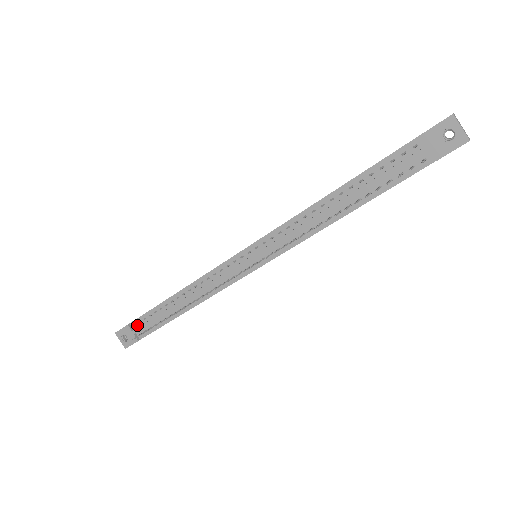
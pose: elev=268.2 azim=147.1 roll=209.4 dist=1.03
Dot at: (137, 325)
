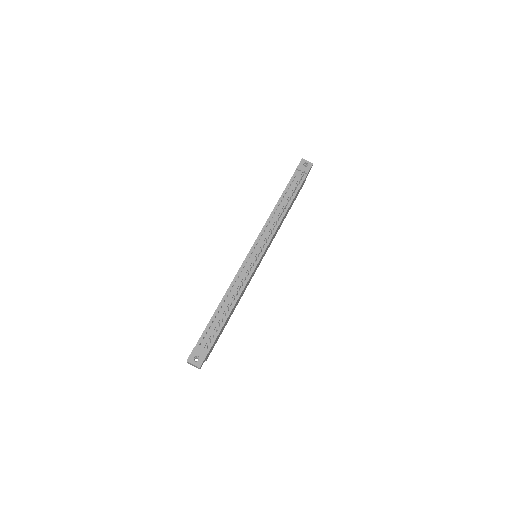
Dot at: (202, 342)
